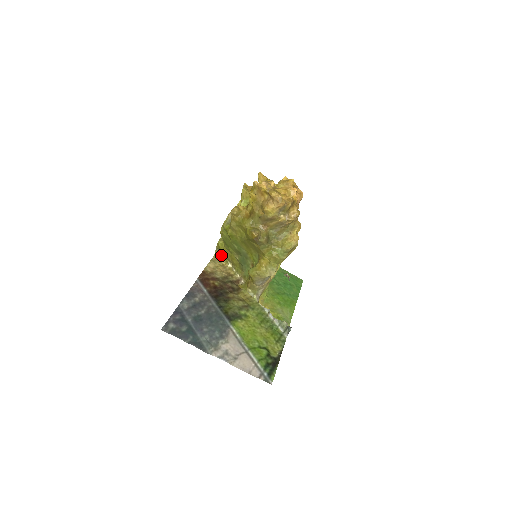
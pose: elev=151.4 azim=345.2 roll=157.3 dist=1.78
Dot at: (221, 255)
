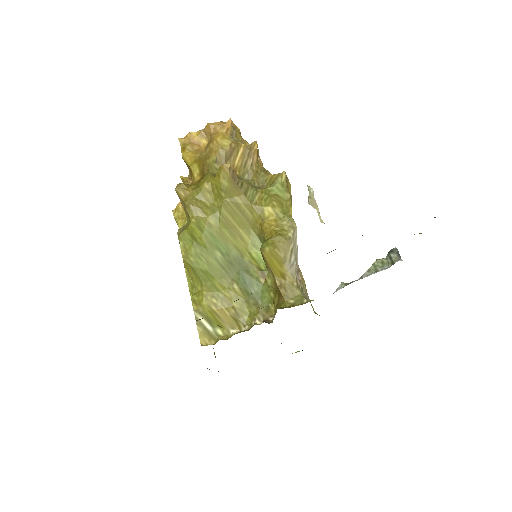
Dot at: (211, 333)
